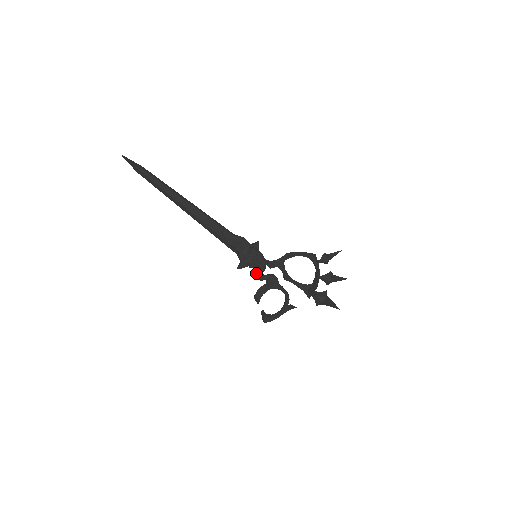
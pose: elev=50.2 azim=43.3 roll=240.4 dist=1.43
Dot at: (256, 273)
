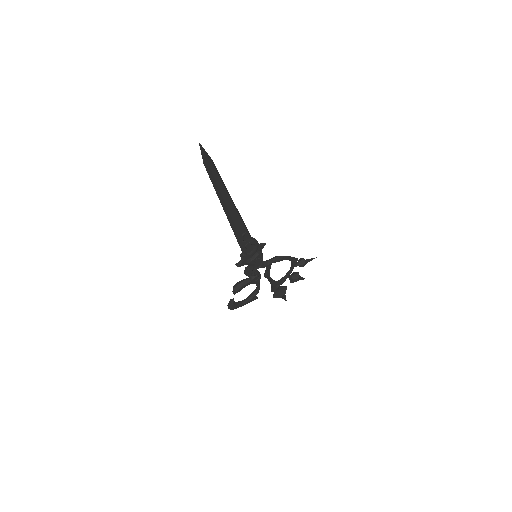
Dot at: (248, 270)
